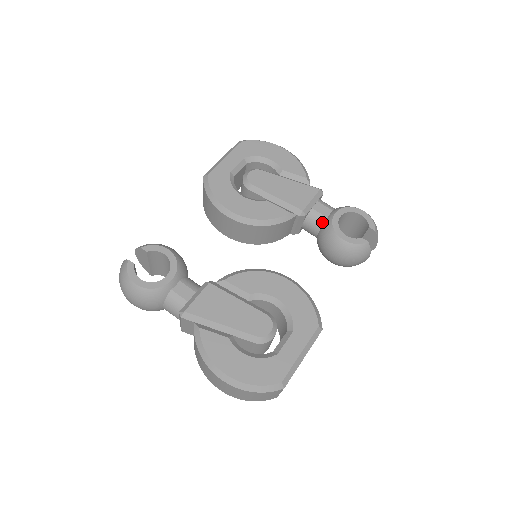
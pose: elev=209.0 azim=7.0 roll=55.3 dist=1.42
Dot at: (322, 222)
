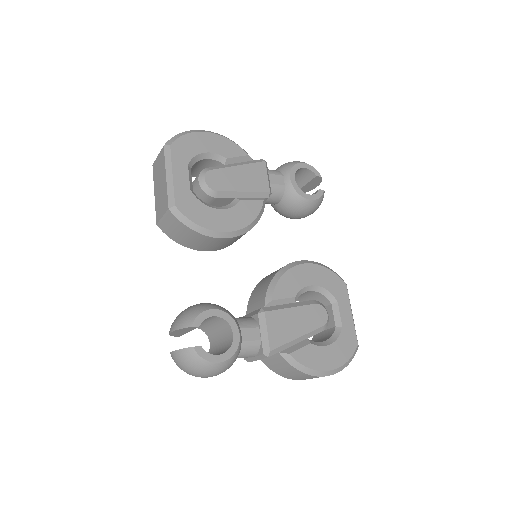
Dot at: (282, 191)
